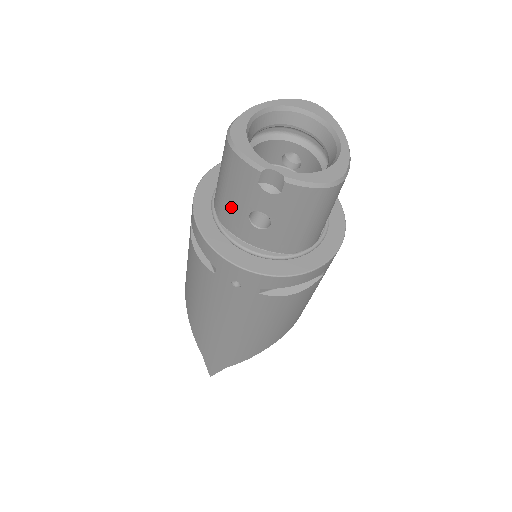
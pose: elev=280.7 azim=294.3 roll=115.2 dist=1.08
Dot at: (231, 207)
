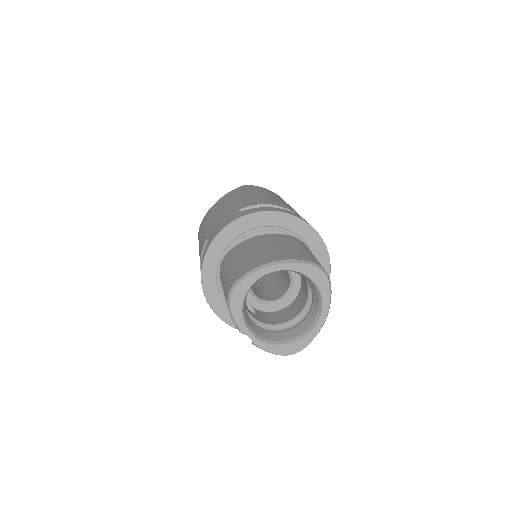
Dot at: occluded
